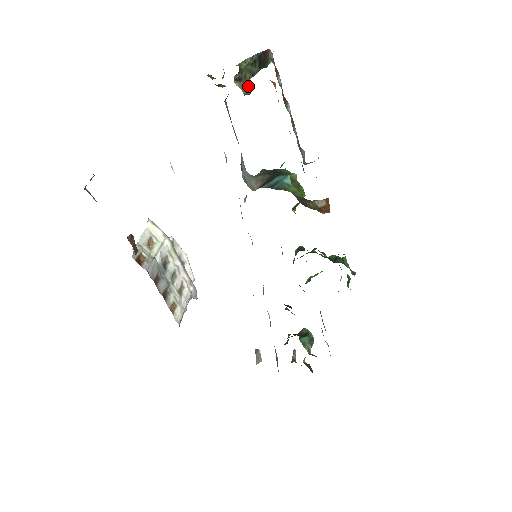
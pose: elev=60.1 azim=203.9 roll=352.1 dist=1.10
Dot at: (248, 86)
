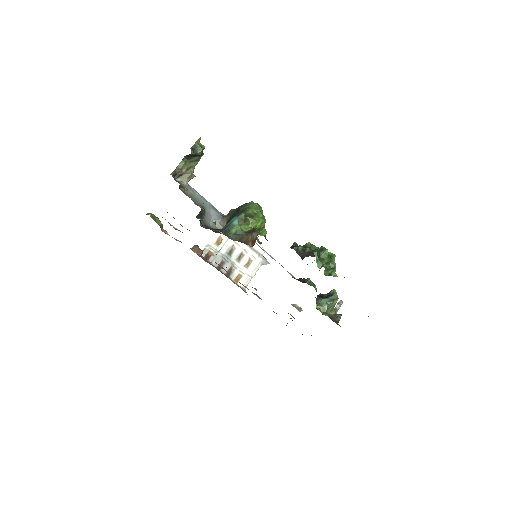
Dot at: (190, 174)
